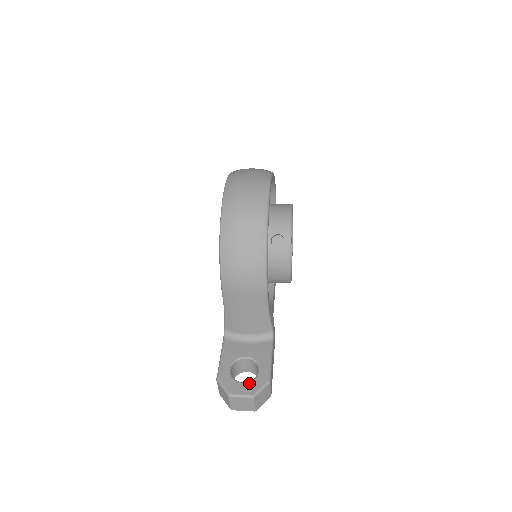
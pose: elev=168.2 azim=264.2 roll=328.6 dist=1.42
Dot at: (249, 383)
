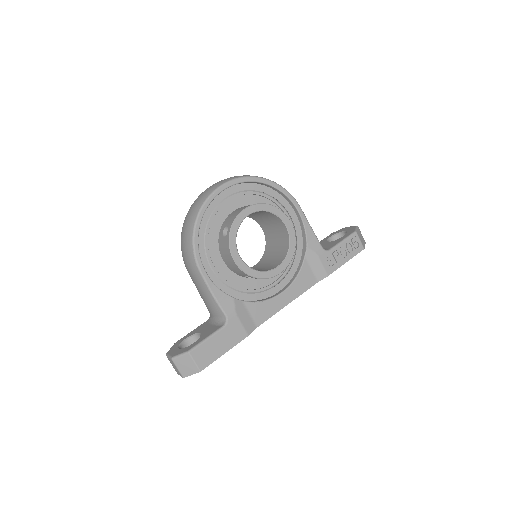
Dot at: (180, 349)
